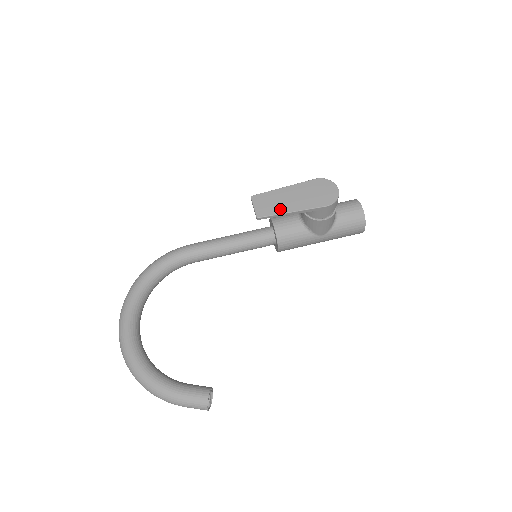
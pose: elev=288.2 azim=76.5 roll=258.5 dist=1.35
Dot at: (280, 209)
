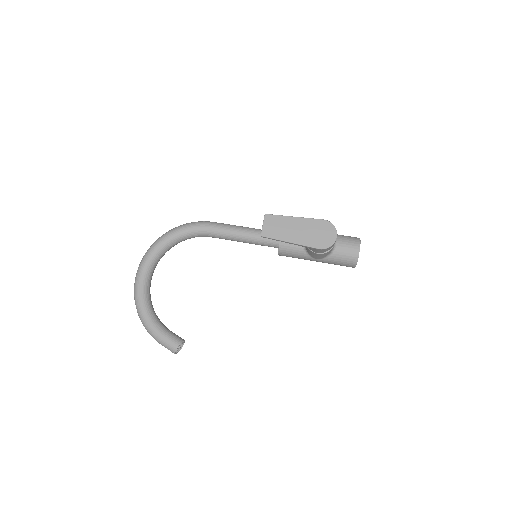
Dot at: (282, 236)
